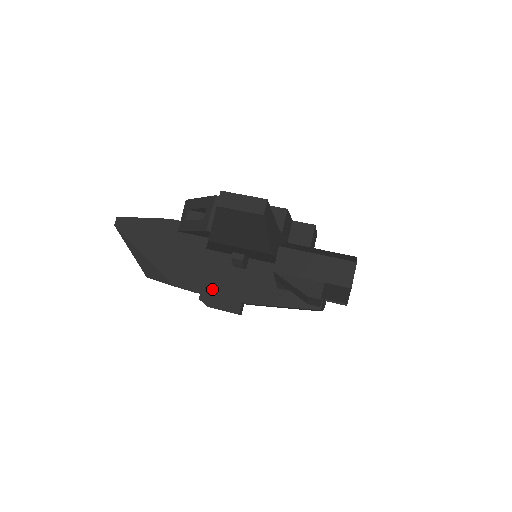
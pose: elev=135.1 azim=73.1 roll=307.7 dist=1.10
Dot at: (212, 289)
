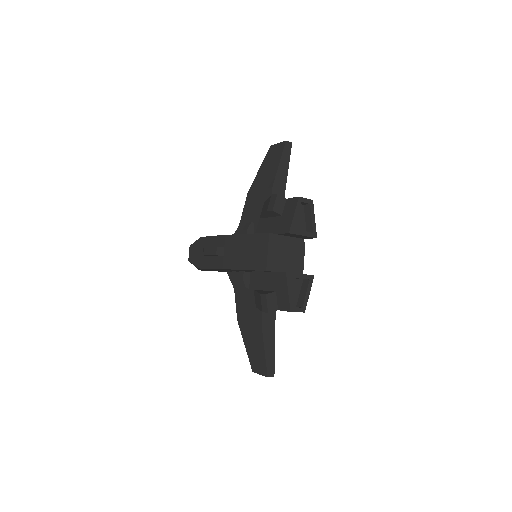
Dot at: occluded
